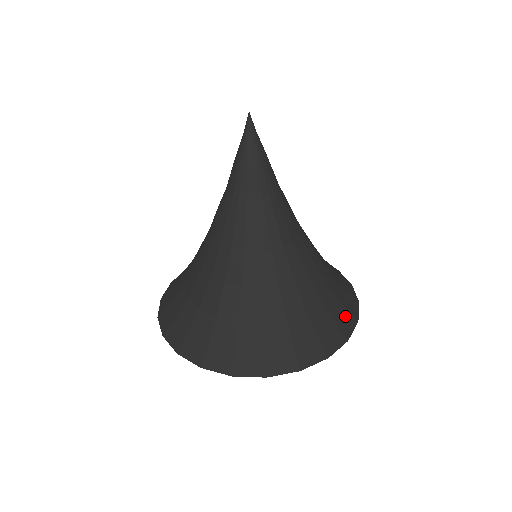
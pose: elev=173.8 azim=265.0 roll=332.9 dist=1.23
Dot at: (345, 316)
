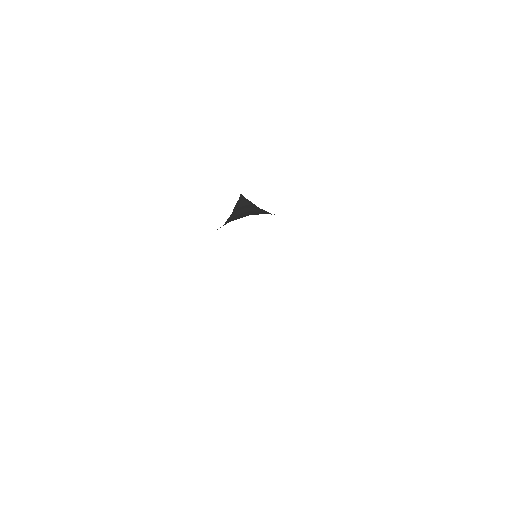
Dot at: occluded
